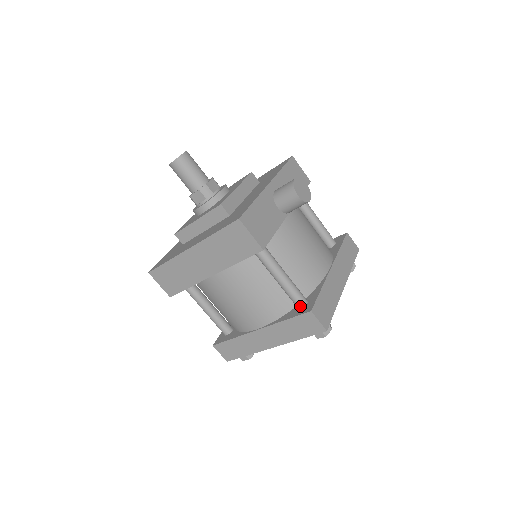
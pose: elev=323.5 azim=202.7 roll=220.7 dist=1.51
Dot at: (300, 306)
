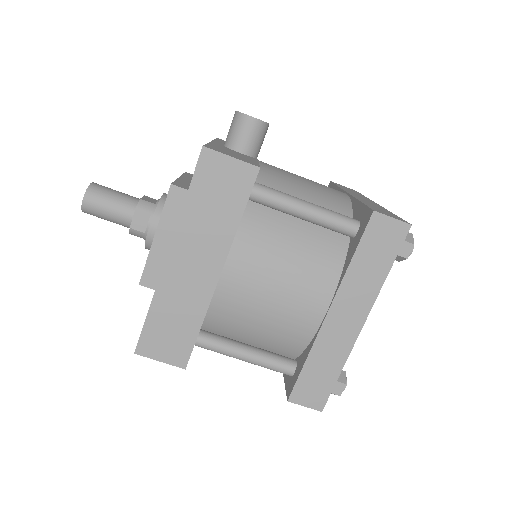
Dot at: (354, 229)
